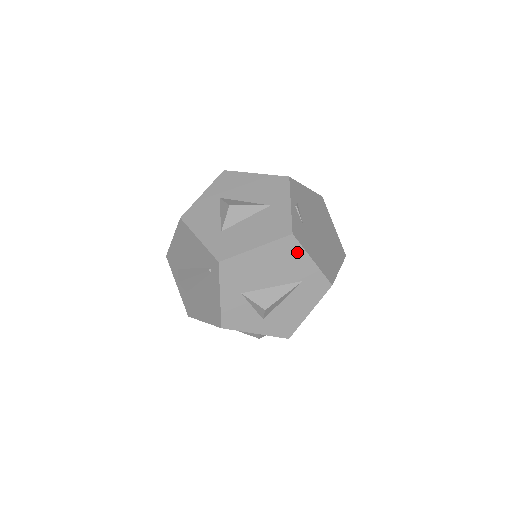
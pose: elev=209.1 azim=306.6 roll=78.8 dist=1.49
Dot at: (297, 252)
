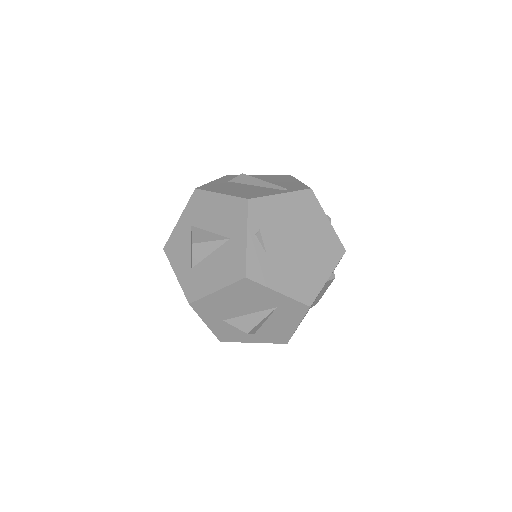
Dot at: (258, 289)
